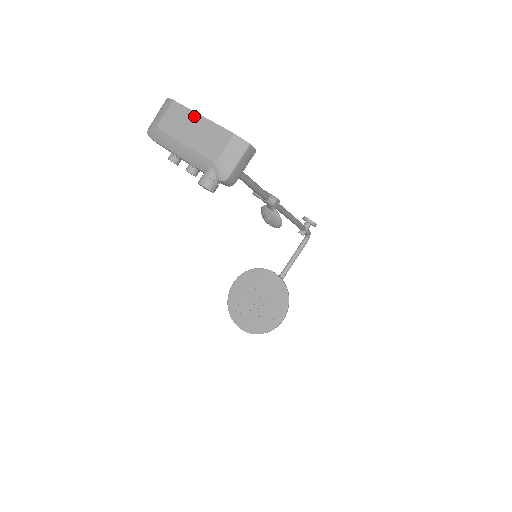
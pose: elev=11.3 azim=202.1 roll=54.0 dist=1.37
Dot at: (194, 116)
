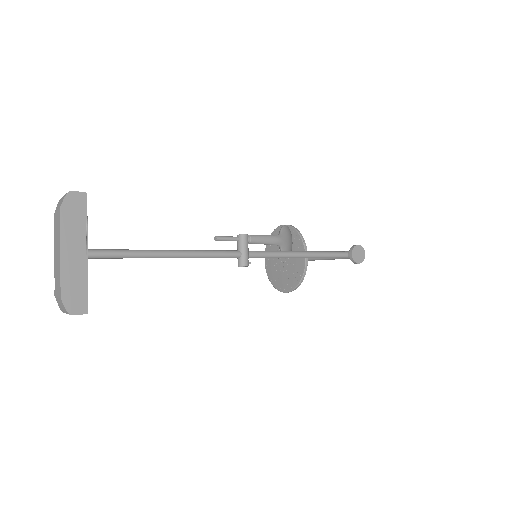
Dot at: (59, 244)
